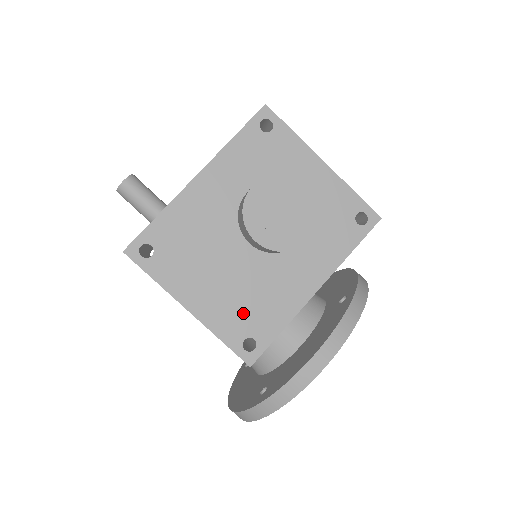
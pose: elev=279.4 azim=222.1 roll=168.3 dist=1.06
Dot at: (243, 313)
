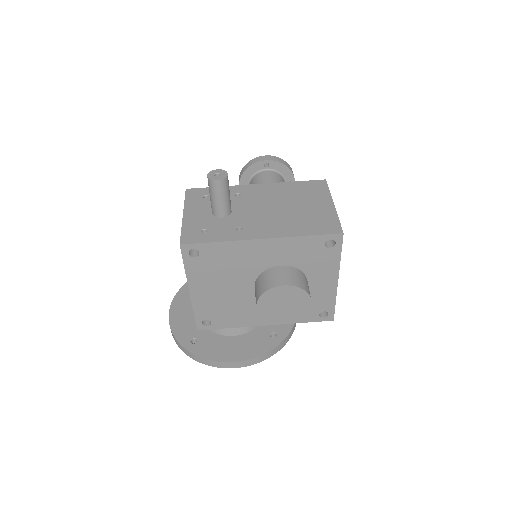
Dot at: (217, 310)
